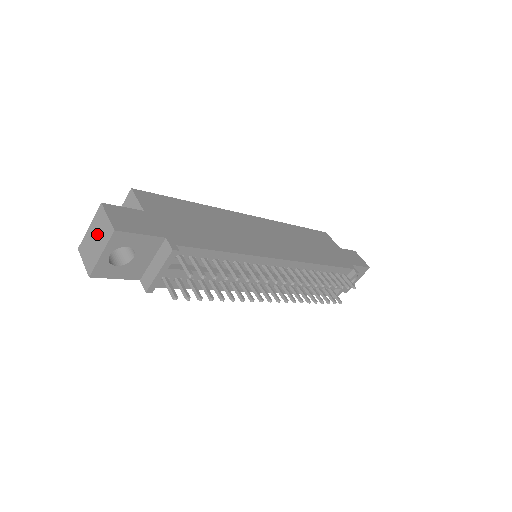
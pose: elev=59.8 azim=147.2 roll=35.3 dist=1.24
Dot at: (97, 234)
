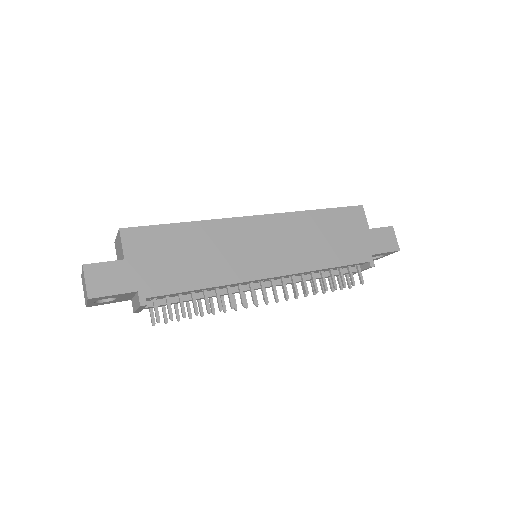
Dot at: (84, 285)
